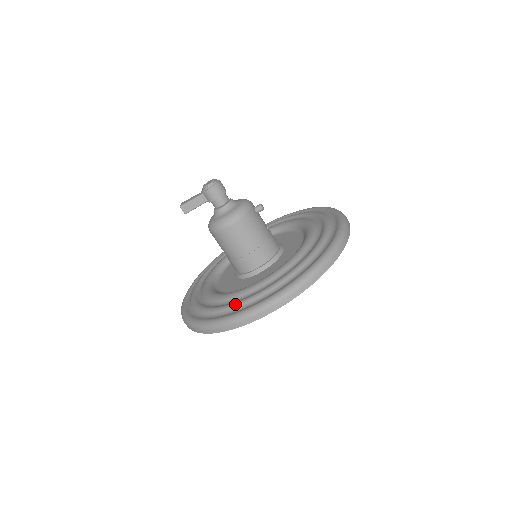
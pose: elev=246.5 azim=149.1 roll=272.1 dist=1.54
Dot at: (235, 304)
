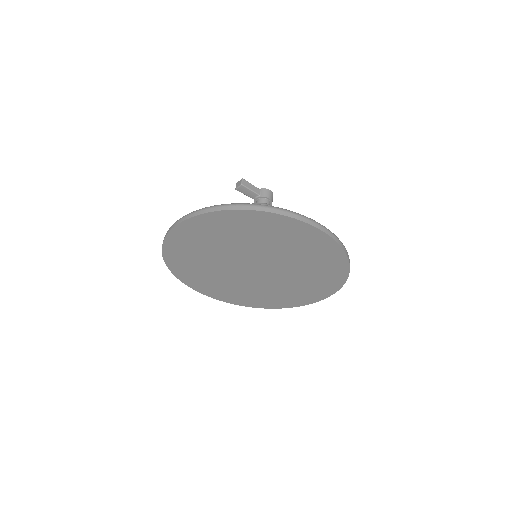
Dot at: occluded
